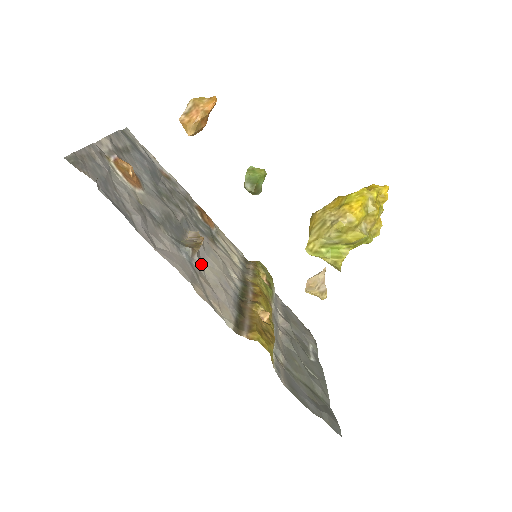
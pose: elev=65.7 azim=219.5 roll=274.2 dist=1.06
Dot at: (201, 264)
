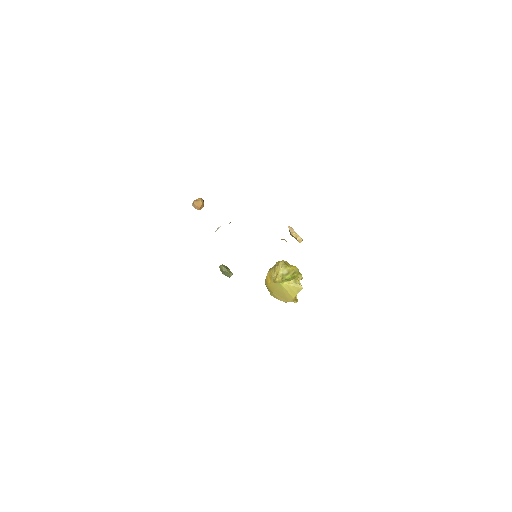
Dot at: occluded
